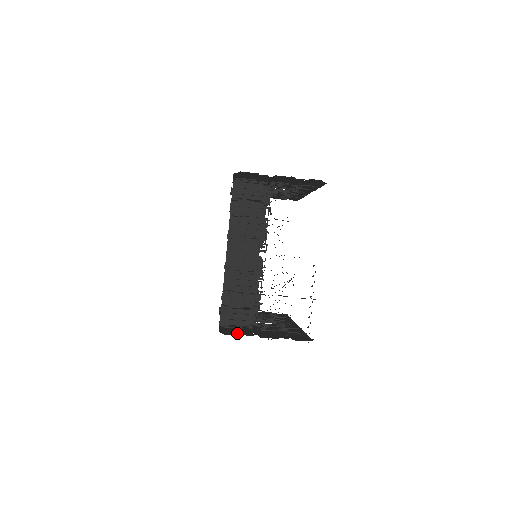
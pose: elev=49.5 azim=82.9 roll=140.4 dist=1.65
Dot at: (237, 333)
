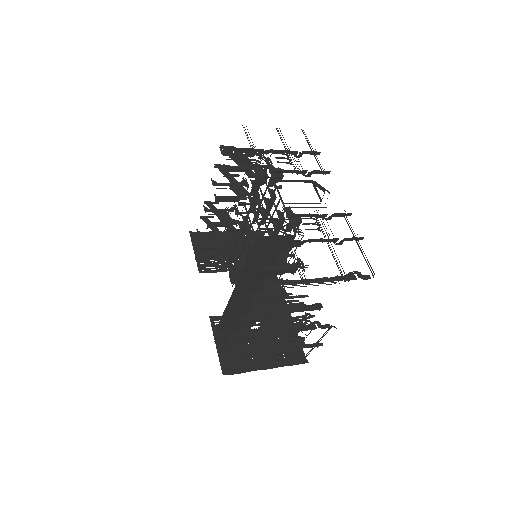
Dot at: occluded
